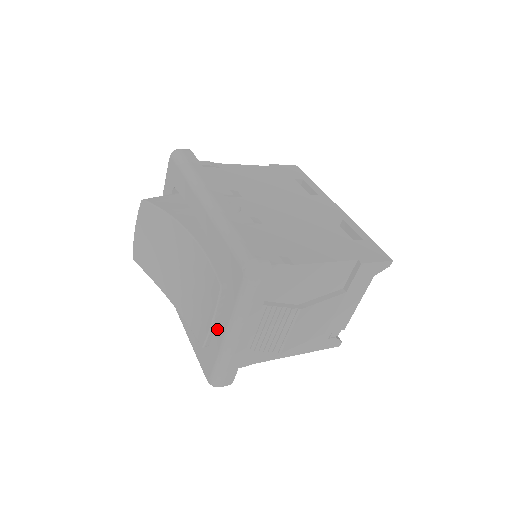
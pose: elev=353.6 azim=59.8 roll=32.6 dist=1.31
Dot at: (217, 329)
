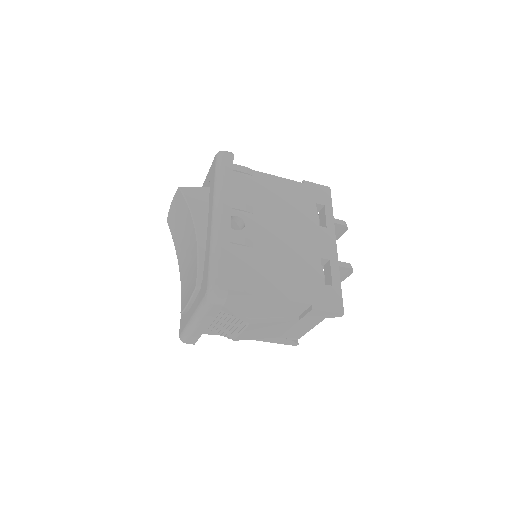
Dot at: (190, 309)
